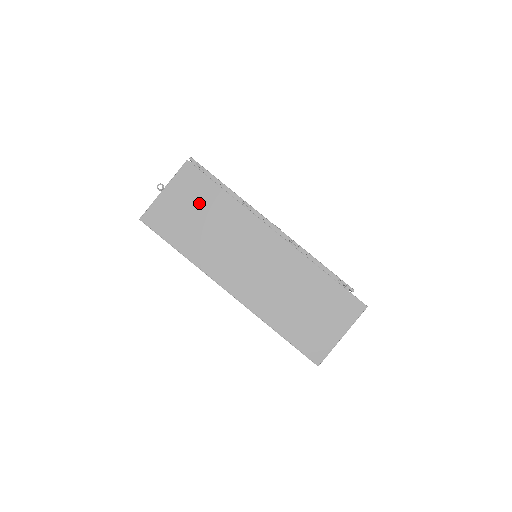
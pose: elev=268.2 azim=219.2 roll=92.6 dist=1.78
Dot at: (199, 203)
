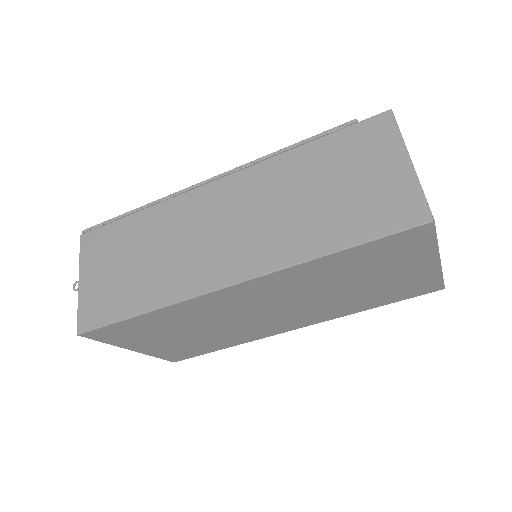
Dot at: (120, 251)
